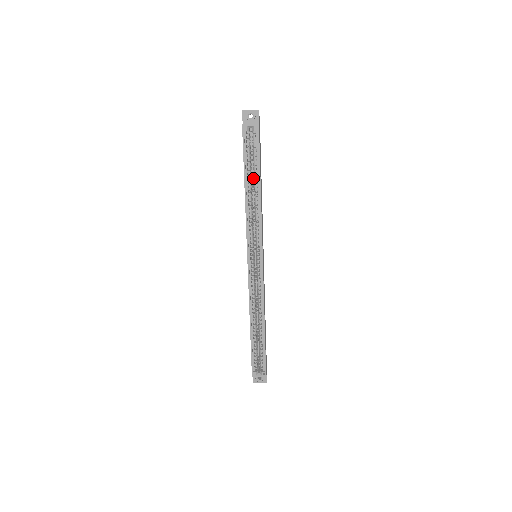
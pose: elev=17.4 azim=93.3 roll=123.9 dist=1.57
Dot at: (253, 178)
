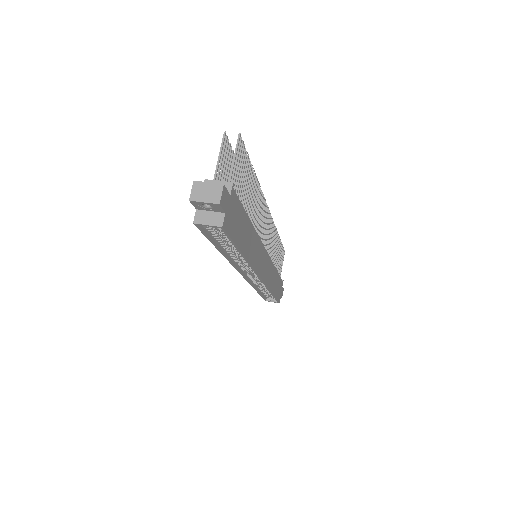
Dot at: occluded
